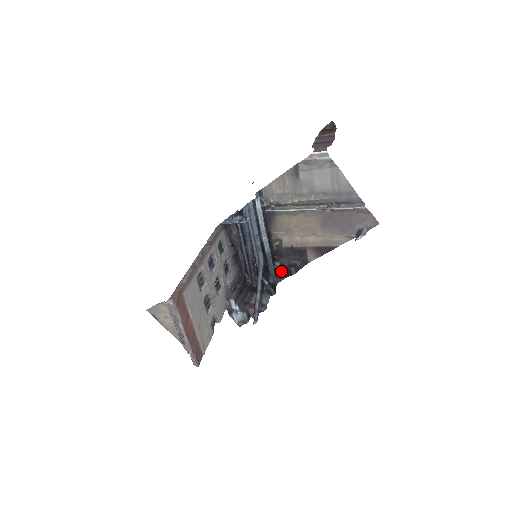
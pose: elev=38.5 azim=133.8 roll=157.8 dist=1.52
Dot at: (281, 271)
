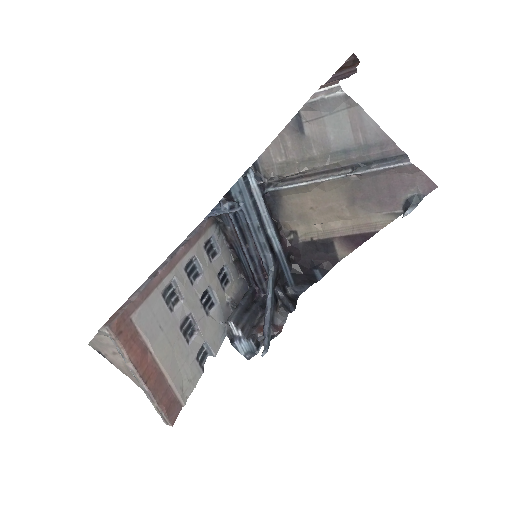
Dot at: (302, 277)
